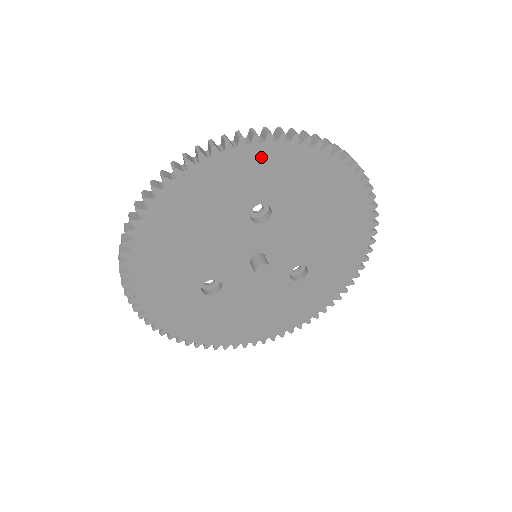
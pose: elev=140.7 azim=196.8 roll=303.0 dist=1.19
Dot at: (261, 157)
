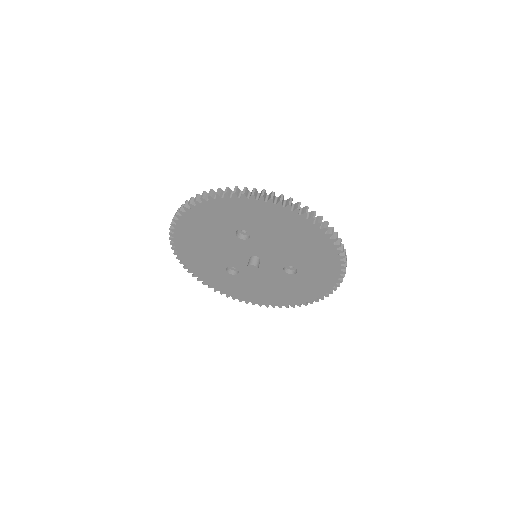
Dot at: (226, 205)
